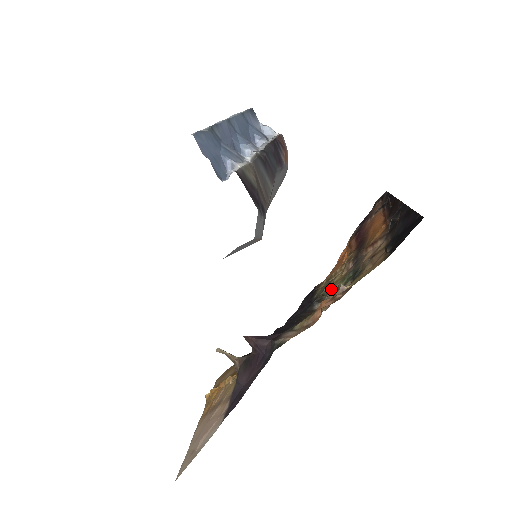
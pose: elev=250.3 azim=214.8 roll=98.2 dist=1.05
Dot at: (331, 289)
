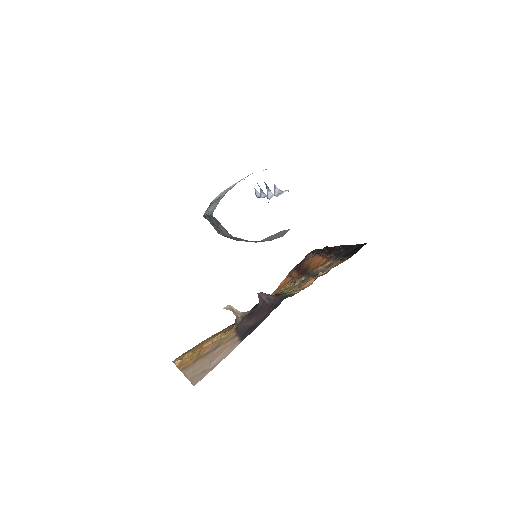
Dot at: (288, 292)
